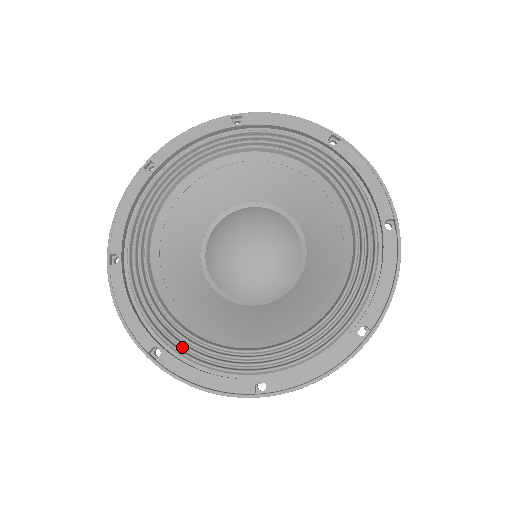
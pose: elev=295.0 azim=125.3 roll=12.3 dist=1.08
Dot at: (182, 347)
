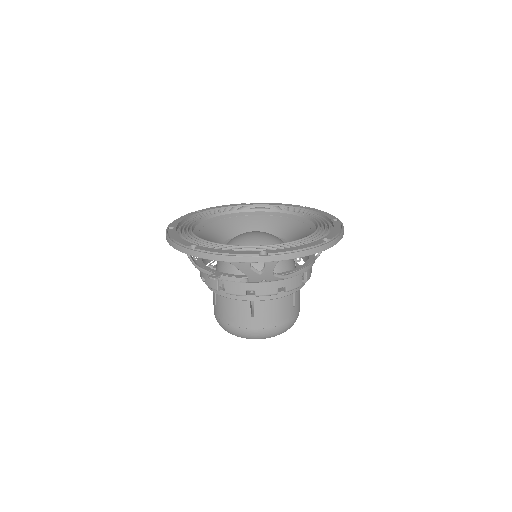
Dot at: occluded
